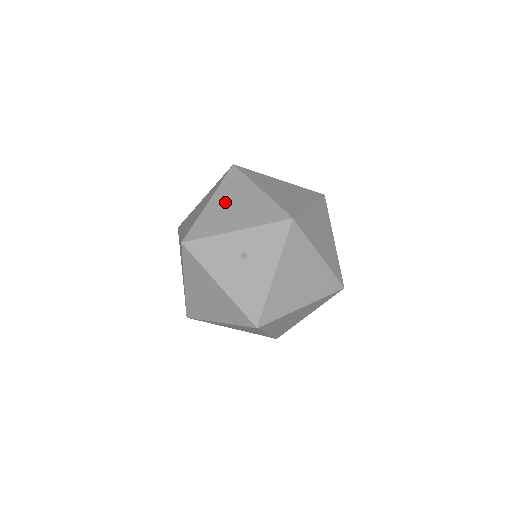
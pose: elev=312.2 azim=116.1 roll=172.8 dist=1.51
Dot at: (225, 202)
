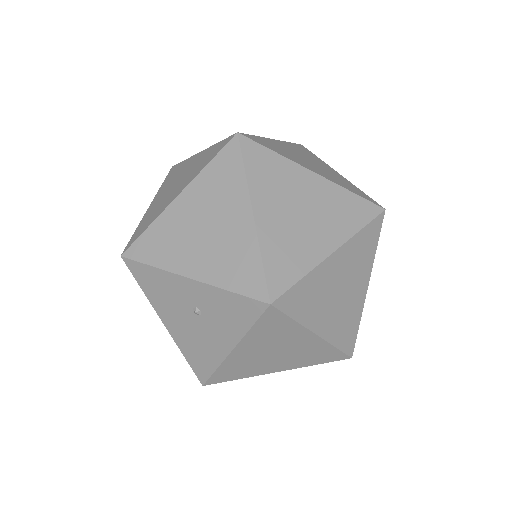
Dot at: (196, 211)
